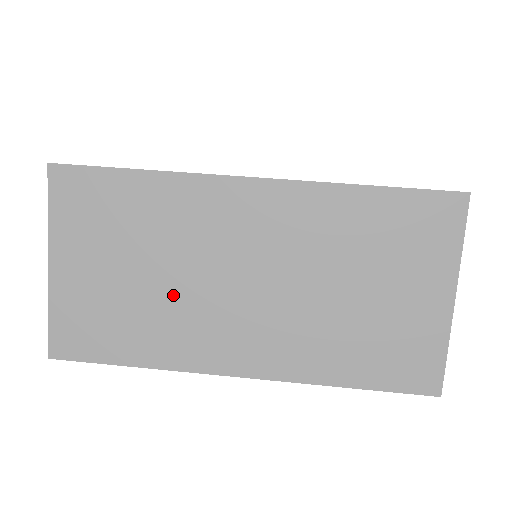
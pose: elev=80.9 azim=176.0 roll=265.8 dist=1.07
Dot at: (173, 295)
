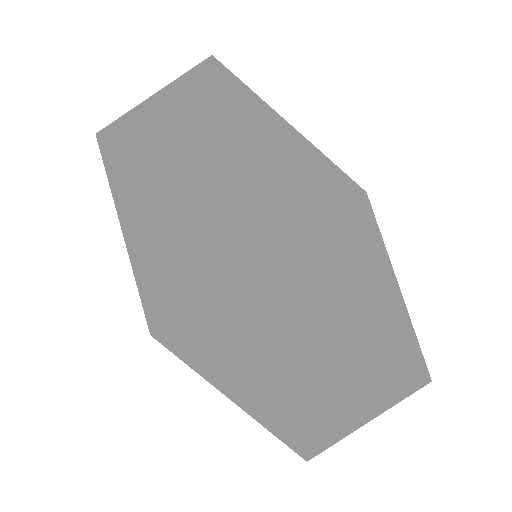
Dot at: (161, 139)
